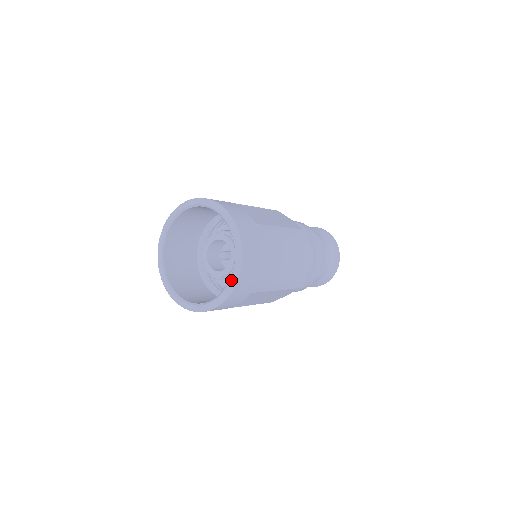
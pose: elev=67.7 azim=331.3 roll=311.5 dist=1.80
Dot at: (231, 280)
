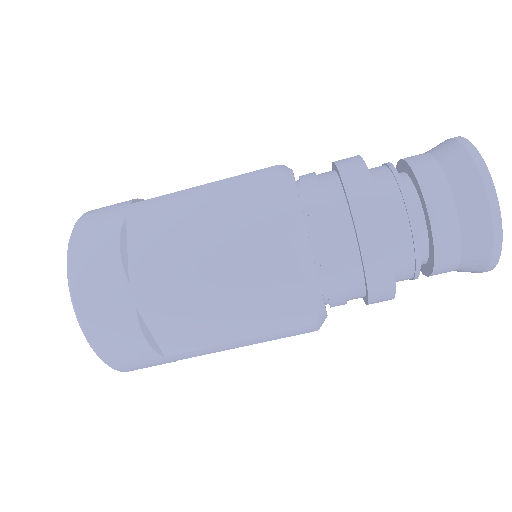
Dot at: occluded
